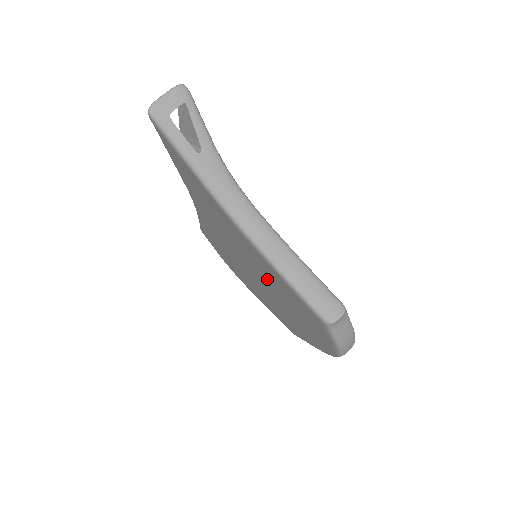
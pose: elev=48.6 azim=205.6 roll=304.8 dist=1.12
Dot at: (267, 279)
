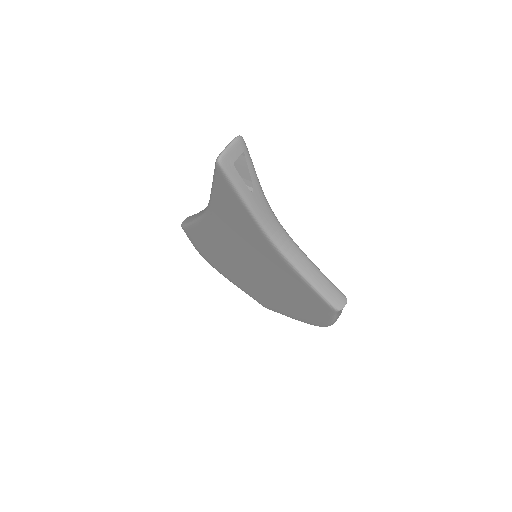
Dot at: (275, 277)
